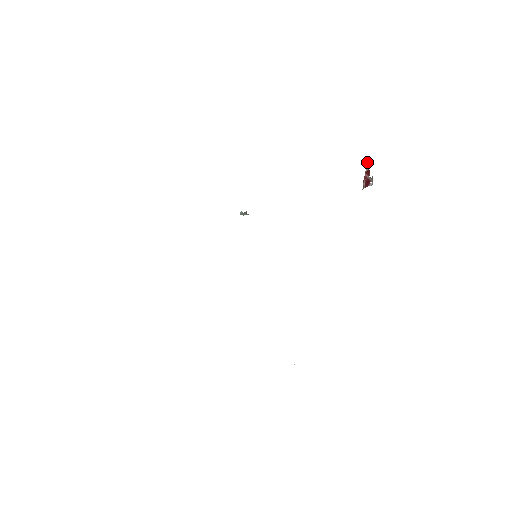
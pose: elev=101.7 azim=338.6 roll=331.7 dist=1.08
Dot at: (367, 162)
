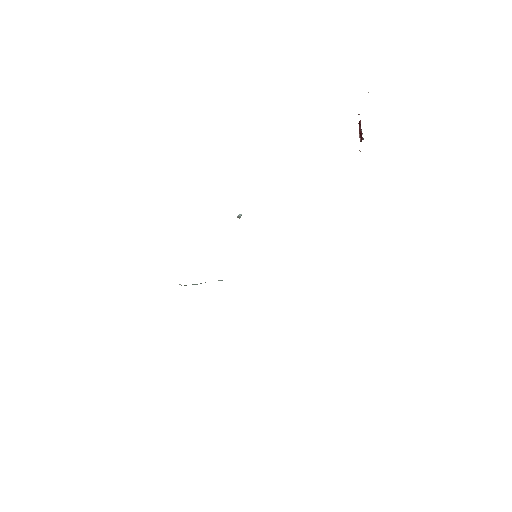
Dot at: occluded
